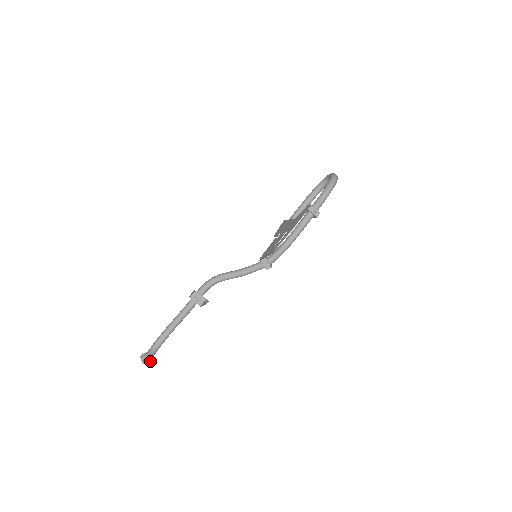
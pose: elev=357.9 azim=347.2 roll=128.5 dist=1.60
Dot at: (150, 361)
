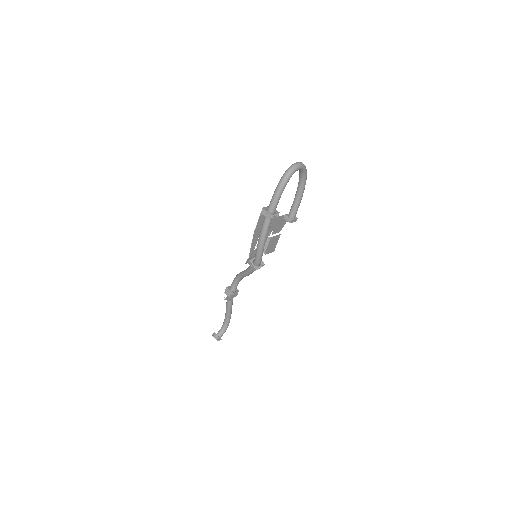
Dot at: (216, 339)
